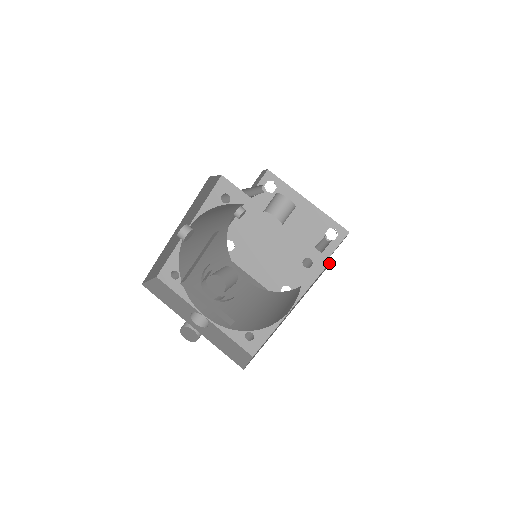
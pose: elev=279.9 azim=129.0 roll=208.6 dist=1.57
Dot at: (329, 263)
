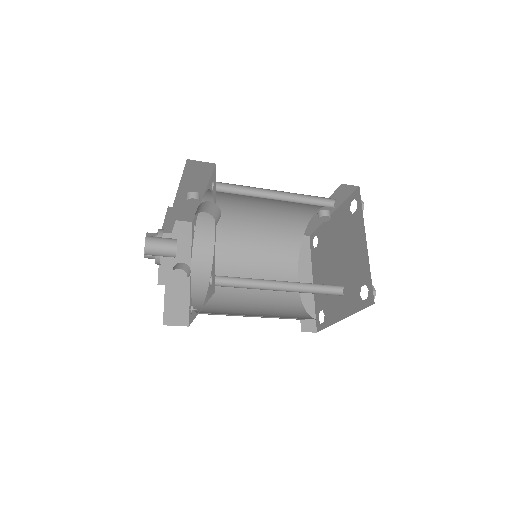
Dot at: occluded
